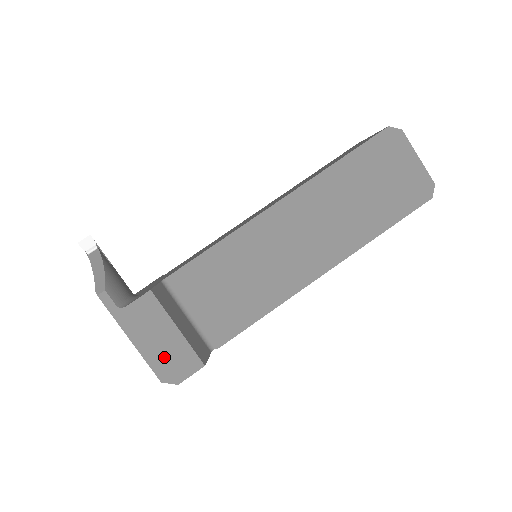
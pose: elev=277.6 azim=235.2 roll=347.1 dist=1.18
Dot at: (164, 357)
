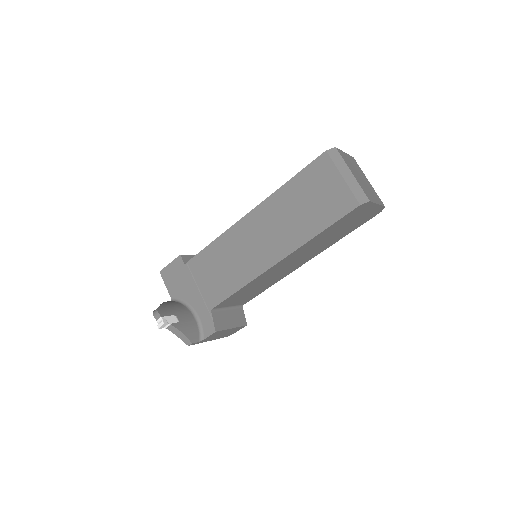
Dot at: (227, 334)
